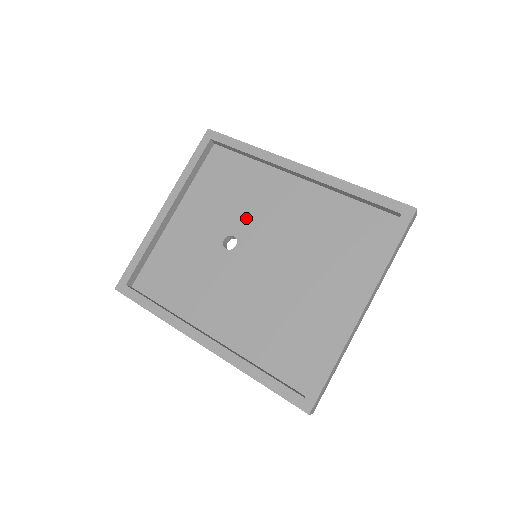
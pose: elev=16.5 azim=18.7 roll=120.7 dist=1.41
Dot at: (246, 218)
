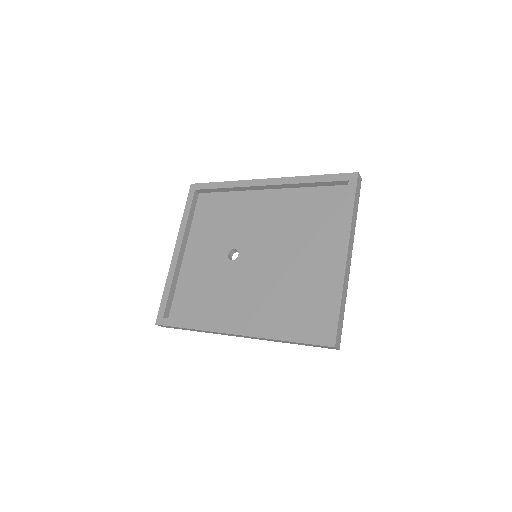
Dot at: (239, 233)
